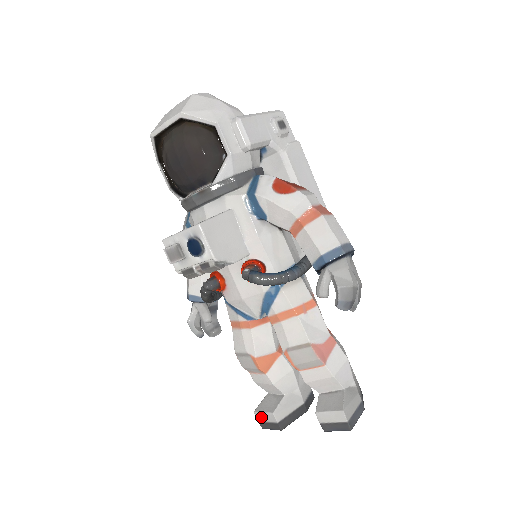
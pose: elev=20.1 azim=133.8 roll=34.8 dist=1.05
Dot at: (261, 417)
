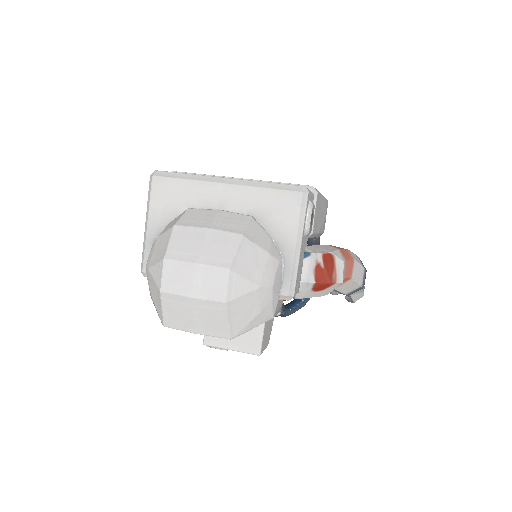
Dot at: occluded
